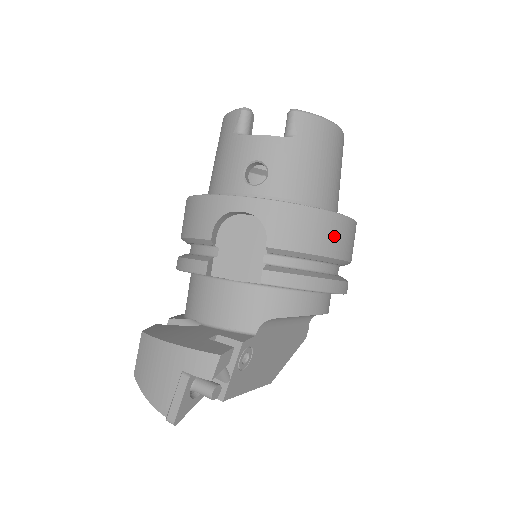
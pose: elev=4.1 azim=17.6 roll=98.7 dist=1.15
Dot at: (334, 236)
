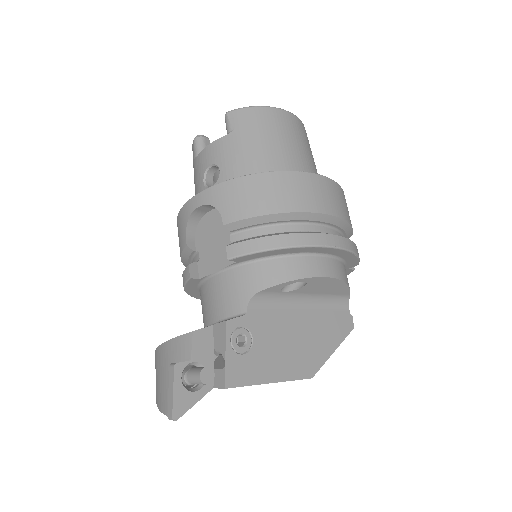
Dot at: (292, 192)
